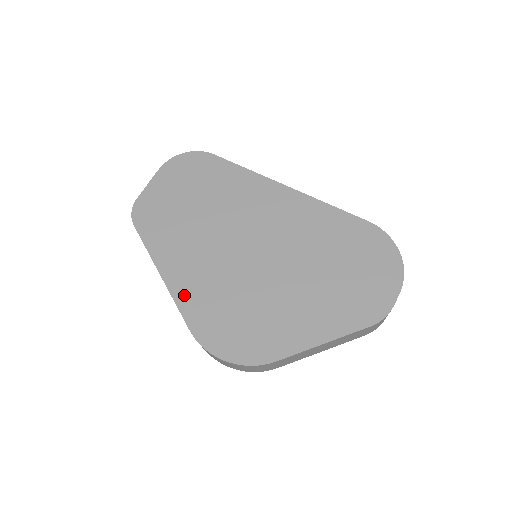
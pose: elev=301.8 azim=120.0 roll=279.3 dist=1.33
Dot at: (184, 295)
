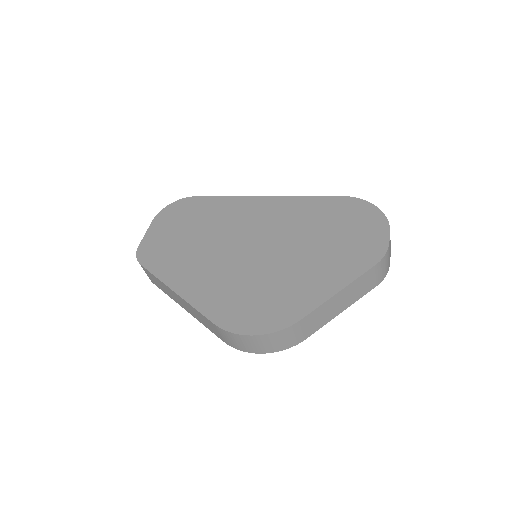
Dot at: (200, 299)
